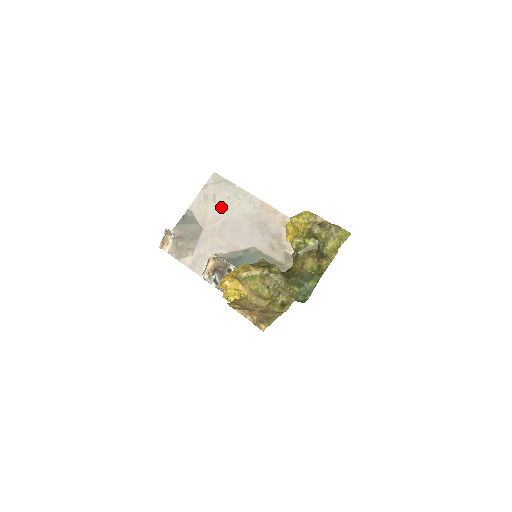
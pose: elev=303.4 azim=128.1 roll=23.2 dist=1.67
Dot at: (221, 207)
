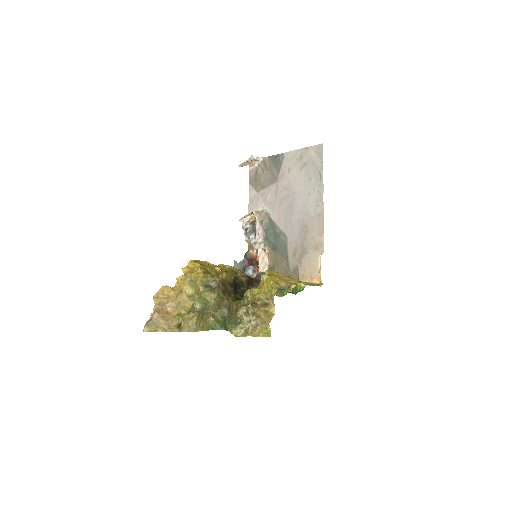
Dot at: (299, 180)
